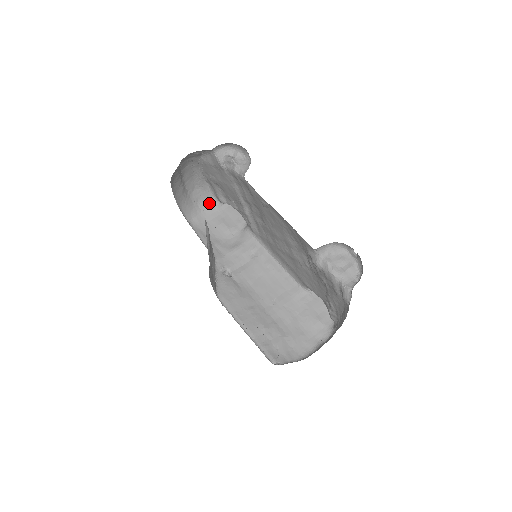
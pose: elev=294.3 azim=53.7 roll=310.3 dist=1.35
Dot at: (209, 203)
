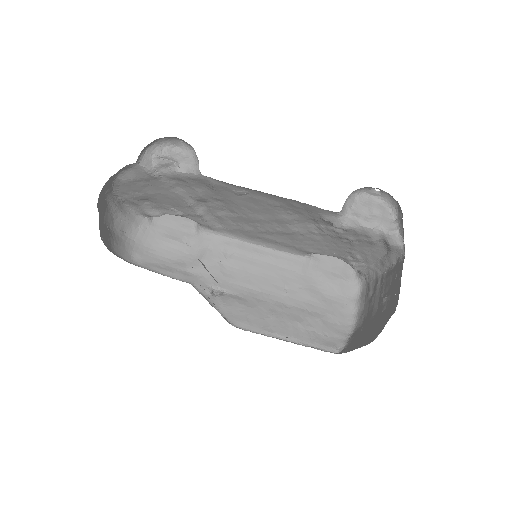
Dot at: (137, 226)
